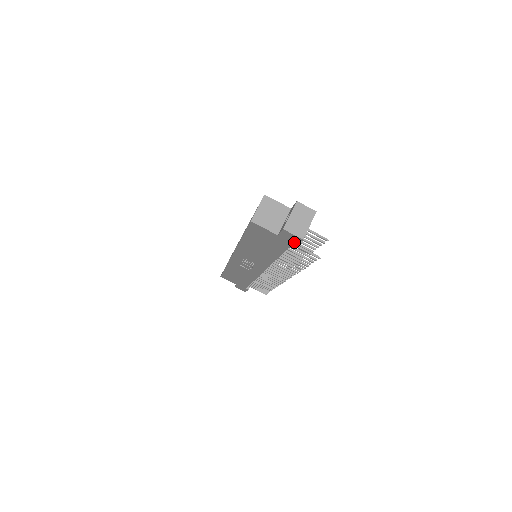
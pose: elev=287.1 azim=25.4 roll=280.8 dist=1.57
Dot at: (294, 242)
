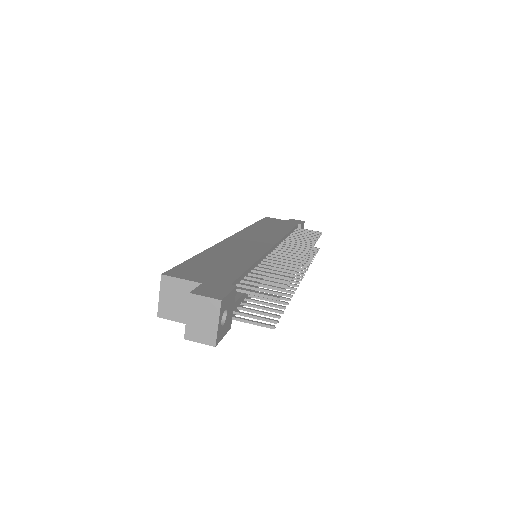
Dot at: occluded
